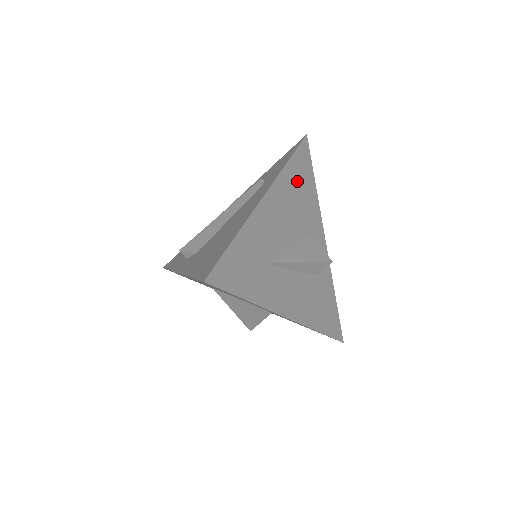
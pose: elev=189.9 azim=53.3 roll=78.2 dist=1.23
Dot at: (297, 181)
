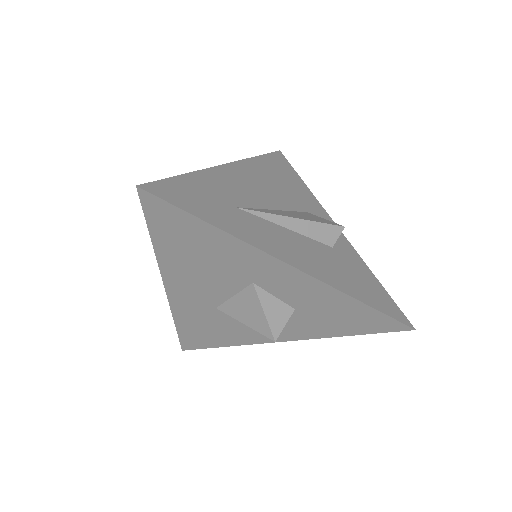
Dot at: (275, 172)
